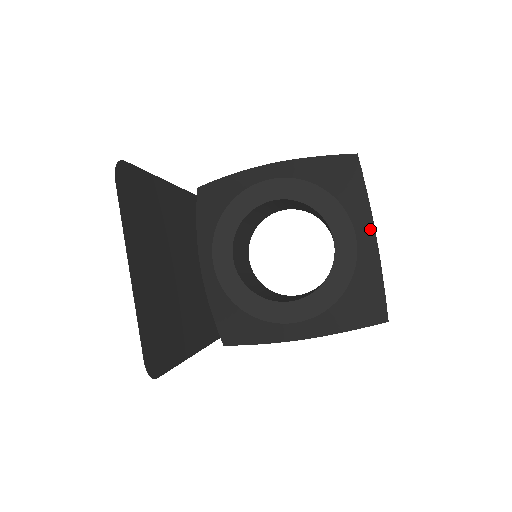
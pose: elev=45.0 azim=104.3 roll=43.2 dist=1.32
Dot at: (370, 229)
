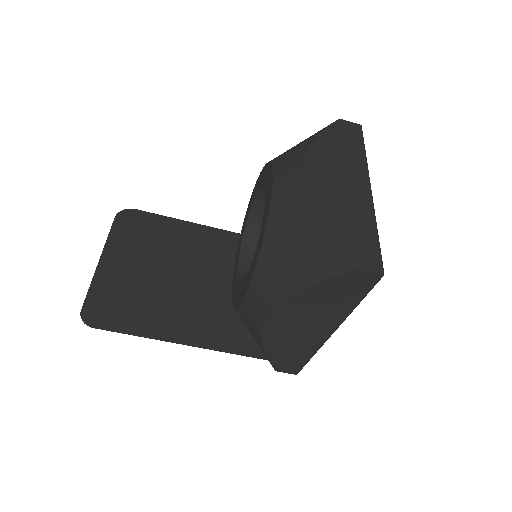
Dot at: (296, 169)
